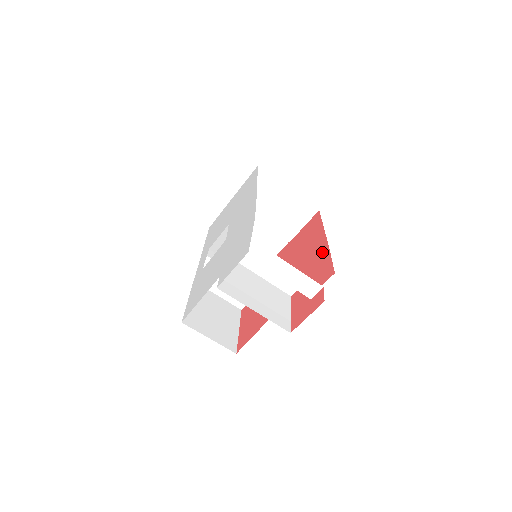
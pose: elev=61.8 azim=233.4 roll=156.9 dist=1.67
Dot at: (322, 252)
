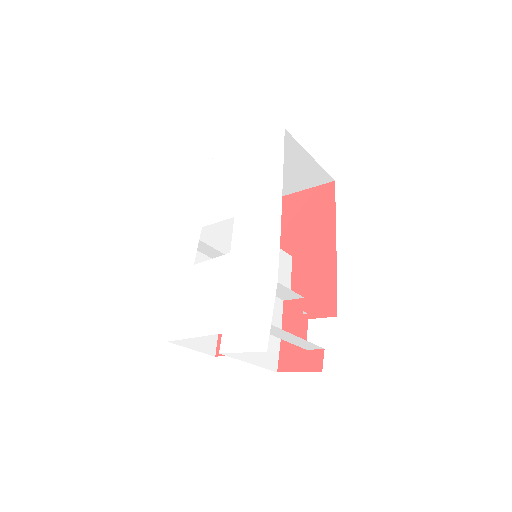
Dot at: (327, 264)
